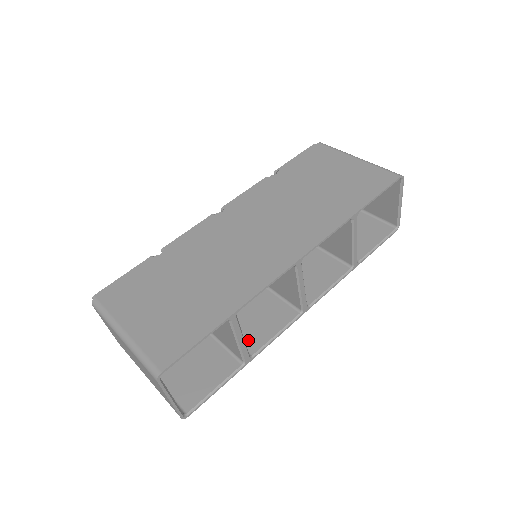
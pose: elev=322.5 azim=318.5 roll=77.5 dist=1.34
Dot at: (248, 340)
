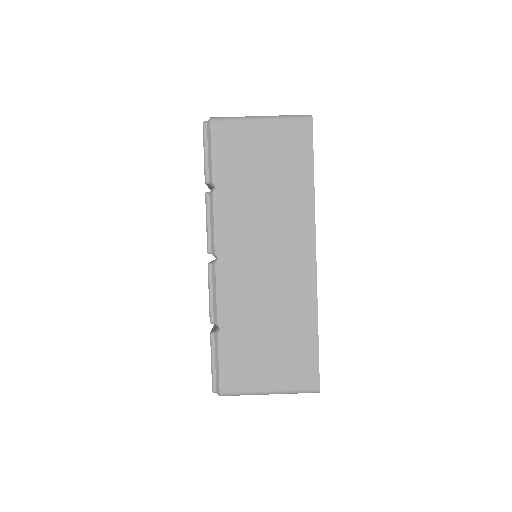
Dot at: occluded
